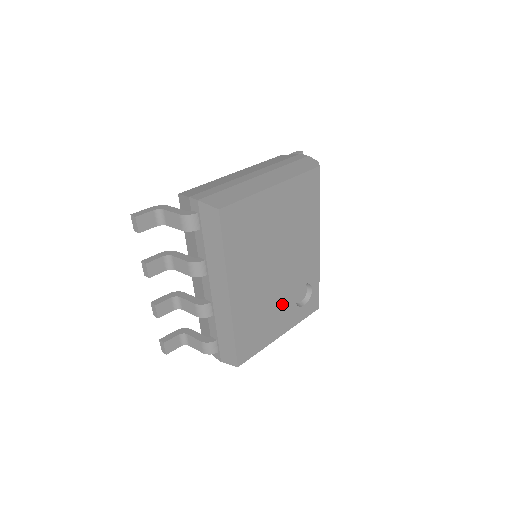
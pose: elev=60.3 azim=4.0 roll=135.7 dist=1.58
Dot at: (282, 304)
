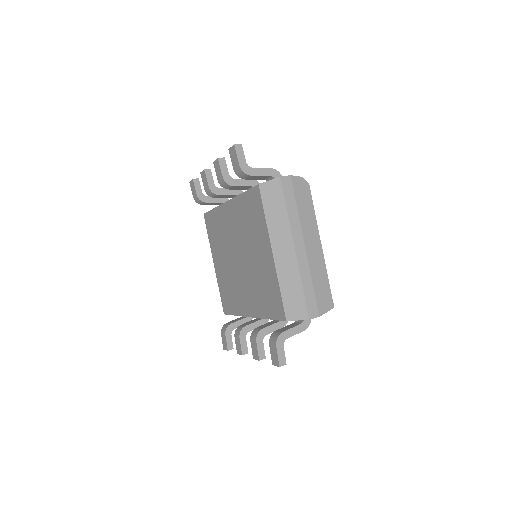
Dot at: occluded
